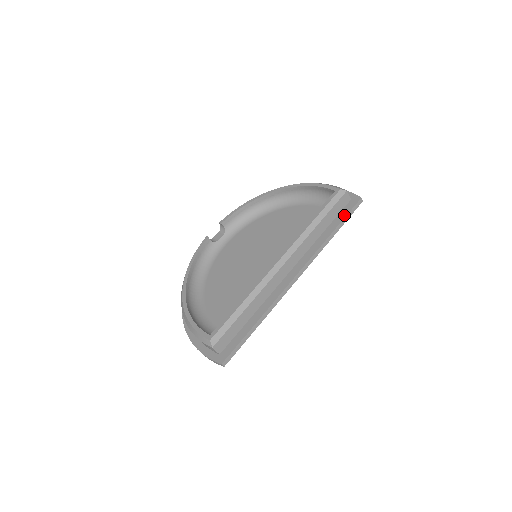
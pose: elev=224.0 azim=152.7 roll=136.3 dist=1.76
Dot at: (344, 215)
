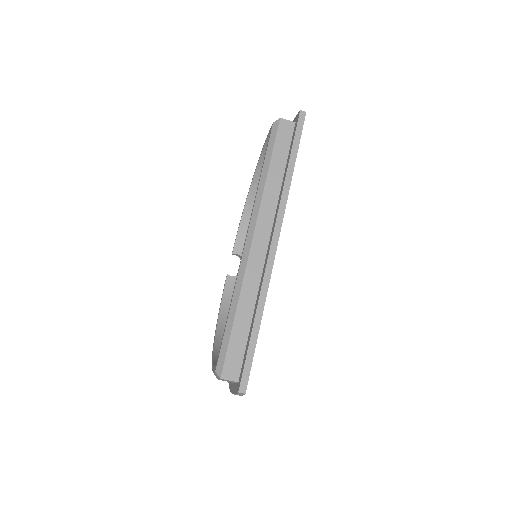
Dot at: (292, 142)
